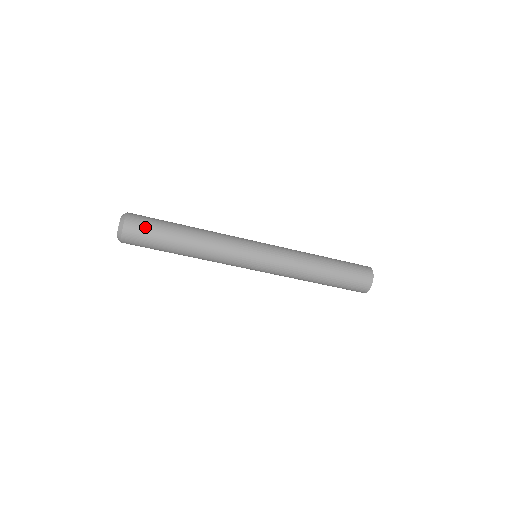
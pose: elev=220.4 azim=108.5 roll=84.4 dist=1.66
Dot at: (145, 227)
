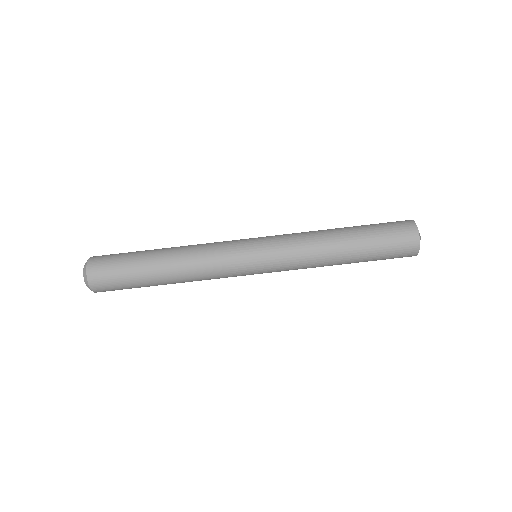
Dot at: (111, 262)
